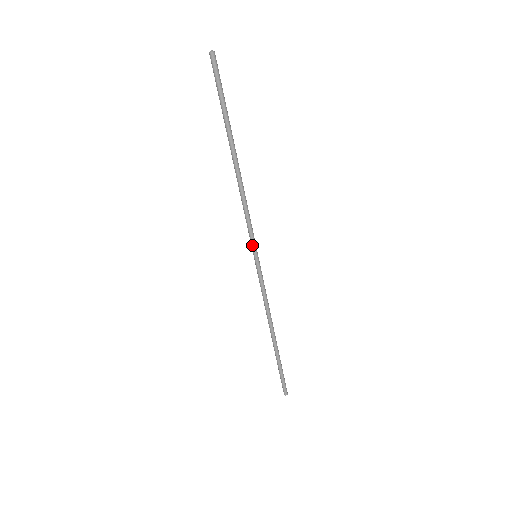
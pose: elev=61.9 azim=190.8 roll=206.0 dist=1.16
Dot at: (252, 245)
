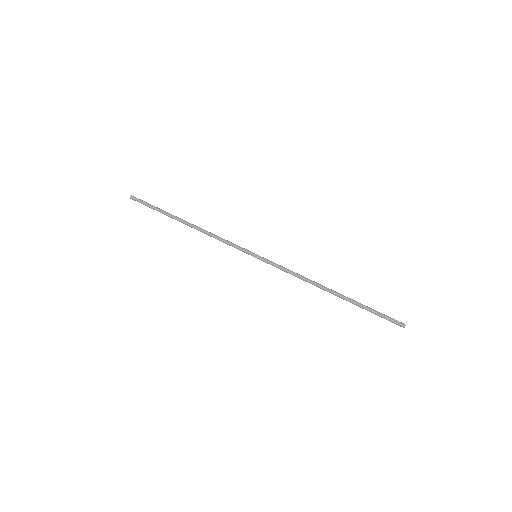
Dot at: (245, 252)
